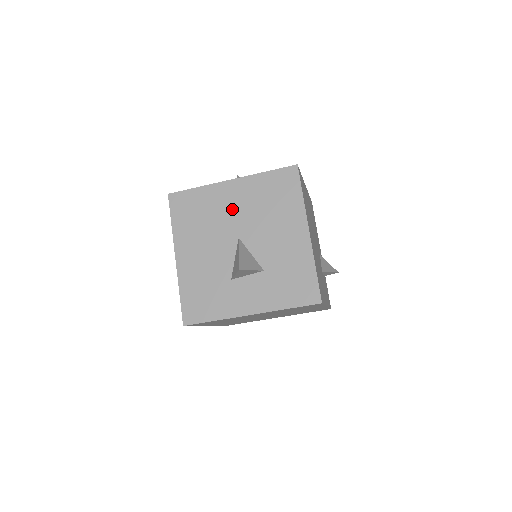
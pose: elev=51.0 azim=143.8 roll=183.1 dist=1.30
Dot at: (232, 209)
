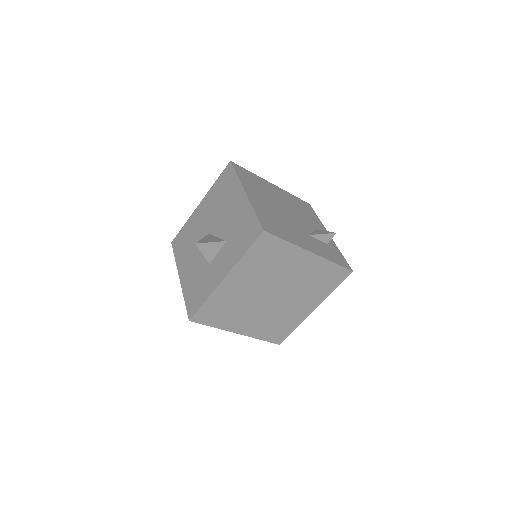
Dot at: (203, 220)
